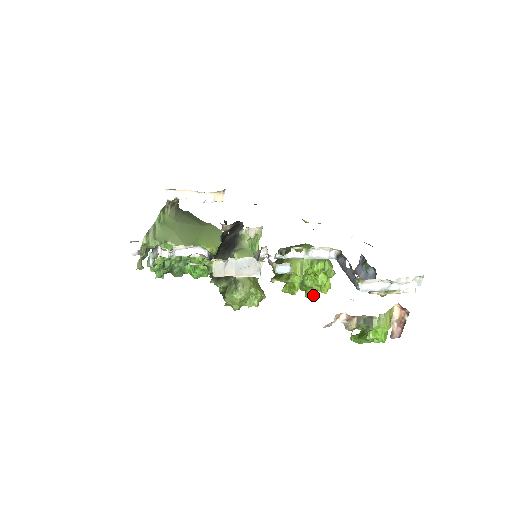
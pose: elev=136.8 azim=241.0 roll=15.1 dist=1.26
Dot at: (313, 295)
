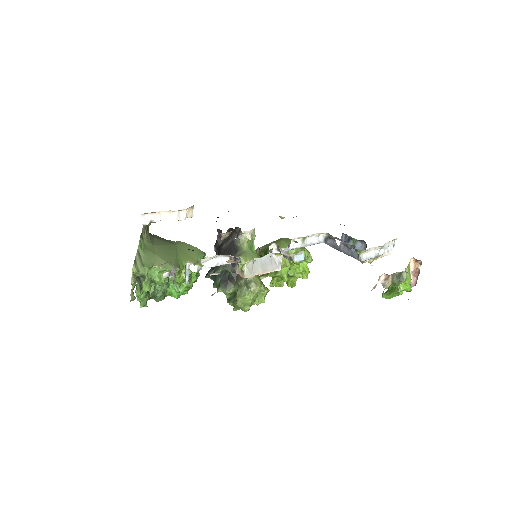
Dot at: occluded
